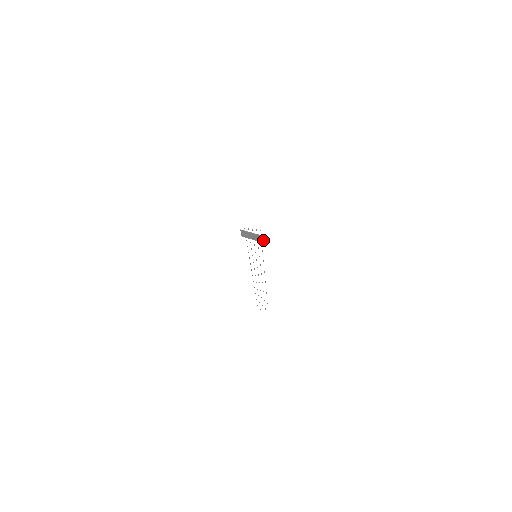
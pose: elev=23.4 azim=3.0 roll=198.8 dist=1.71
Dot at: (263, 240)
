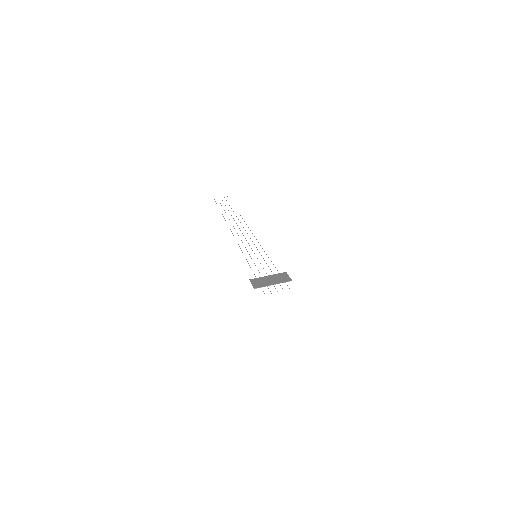
Dot at: (284, 276)
